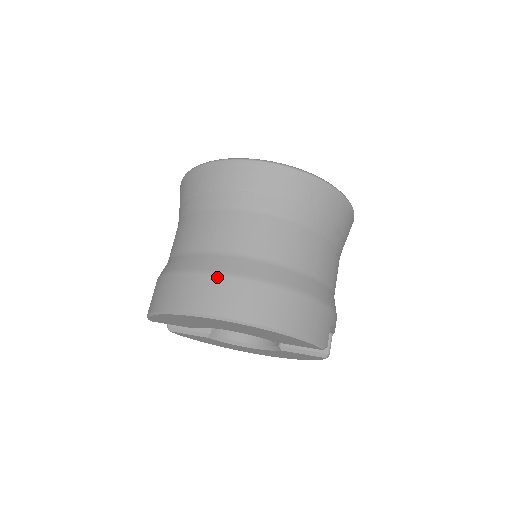
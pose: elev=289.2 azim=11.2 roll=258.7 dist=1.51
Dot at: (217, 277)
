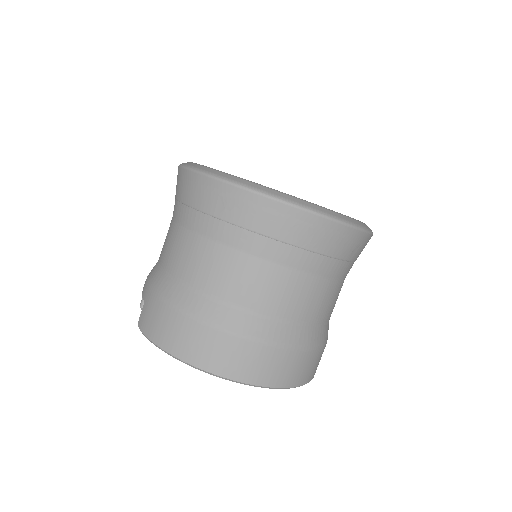
Dot at: (253, 344)
